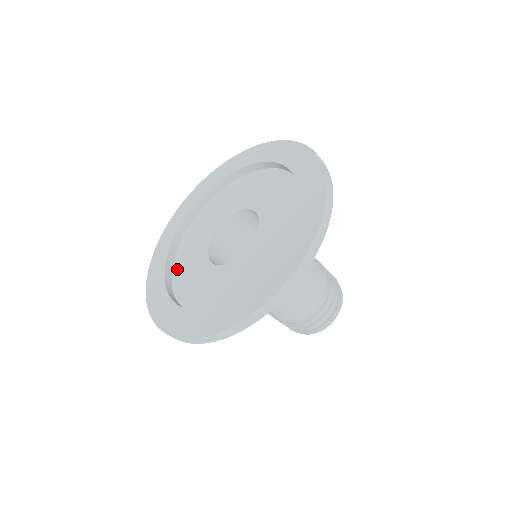
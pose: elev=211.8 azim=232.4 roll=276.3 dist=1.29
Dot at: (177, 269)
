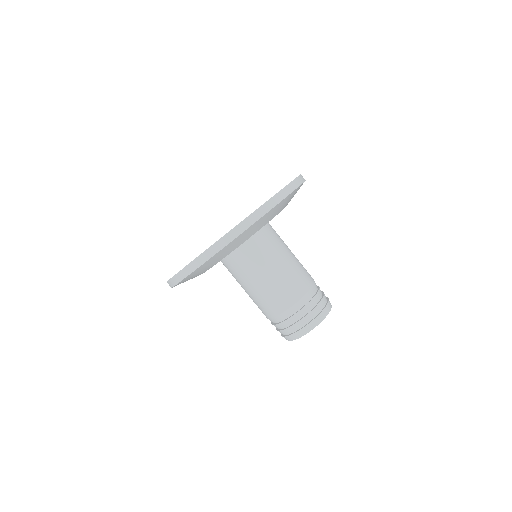
Dot at: occluded
